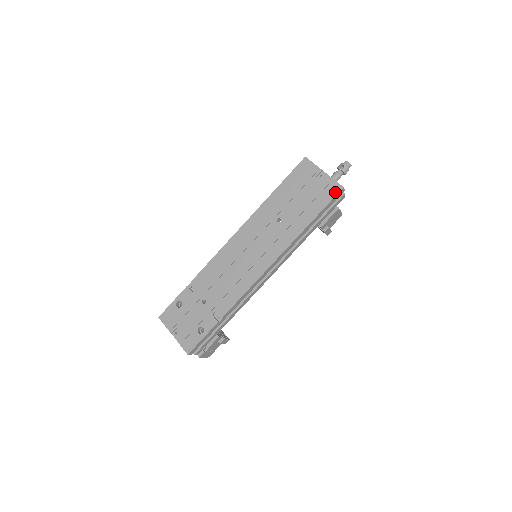
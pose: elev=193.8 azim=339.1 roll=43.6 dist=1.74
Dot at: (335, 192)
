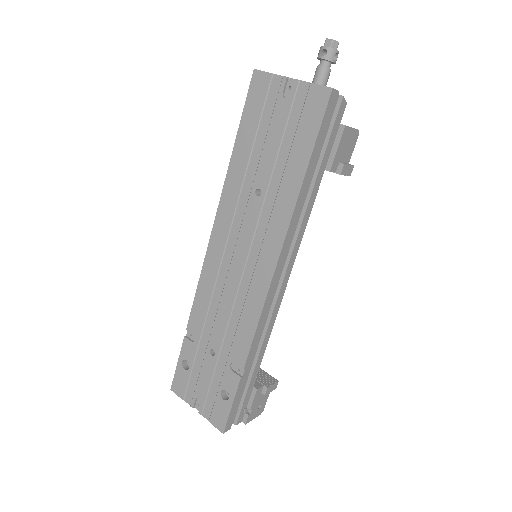
Dot at: (322, 104)
